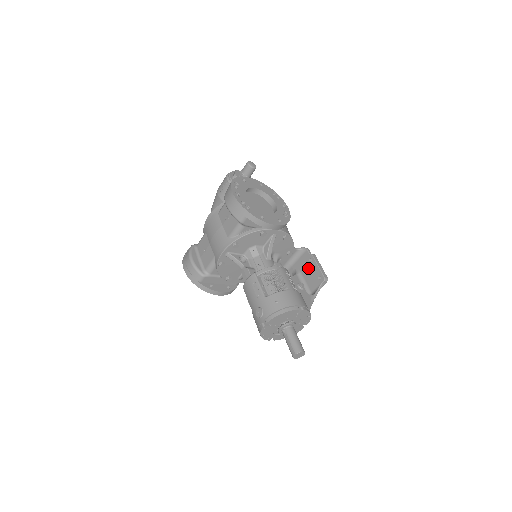
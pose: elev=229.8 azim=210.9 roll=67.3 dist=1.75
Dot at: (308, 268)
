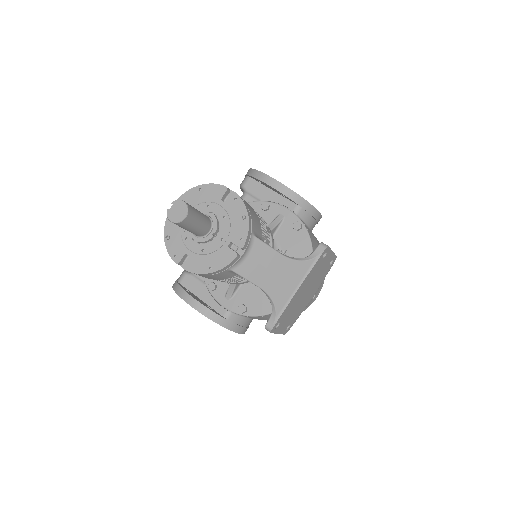
Dot at: occluded
